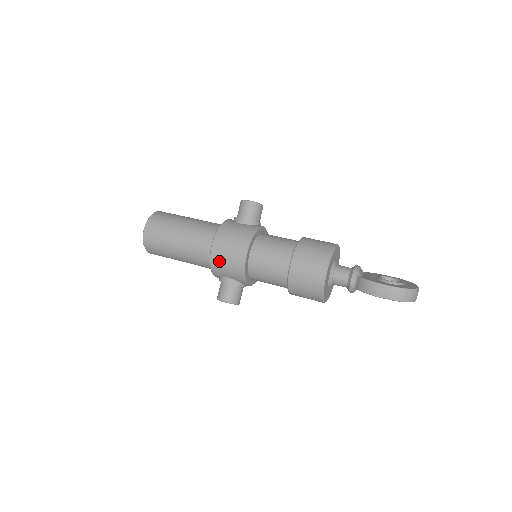
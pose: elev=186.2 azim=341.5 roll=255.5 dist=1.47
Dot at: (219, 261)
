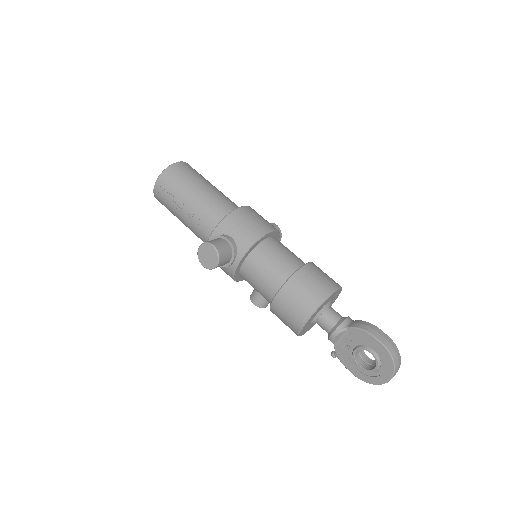
Dot at: (241, 217)
